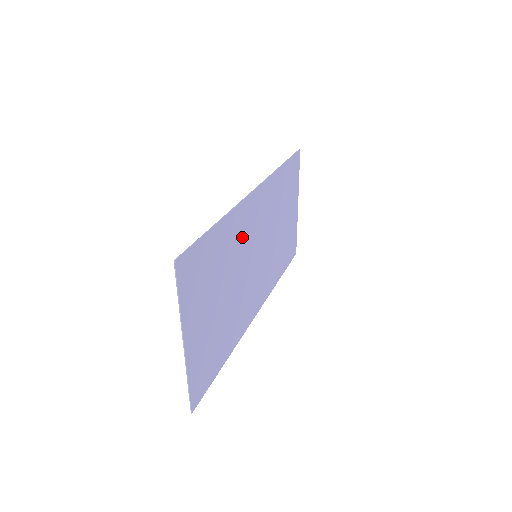
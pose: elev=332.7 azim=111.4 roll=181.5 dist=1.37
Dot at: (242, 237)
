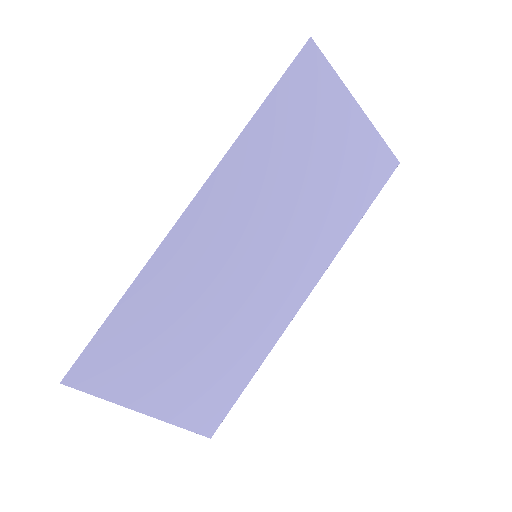
Dot at: (197, 268)
